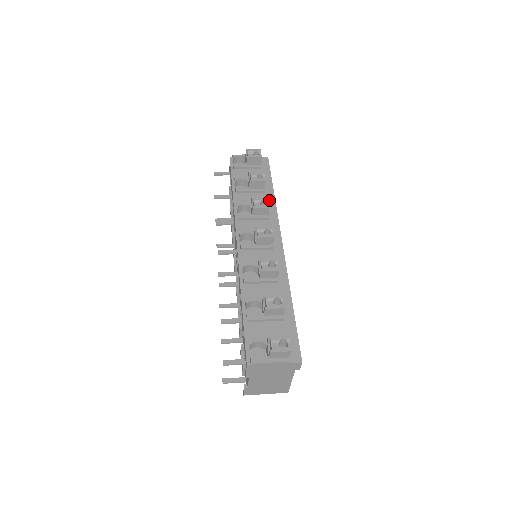
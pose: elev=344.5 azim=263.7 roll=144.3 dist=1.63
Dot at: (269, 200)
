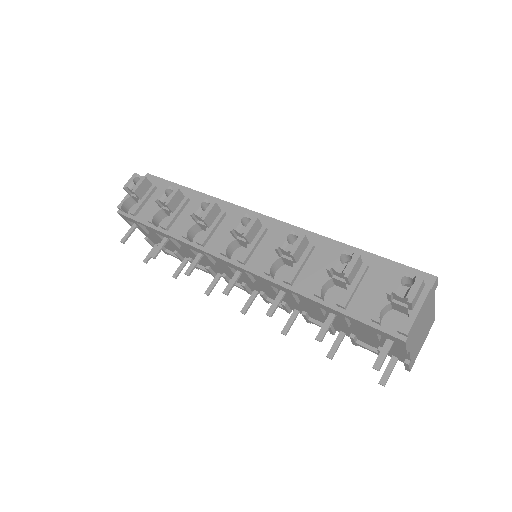
Dot at: occluded
